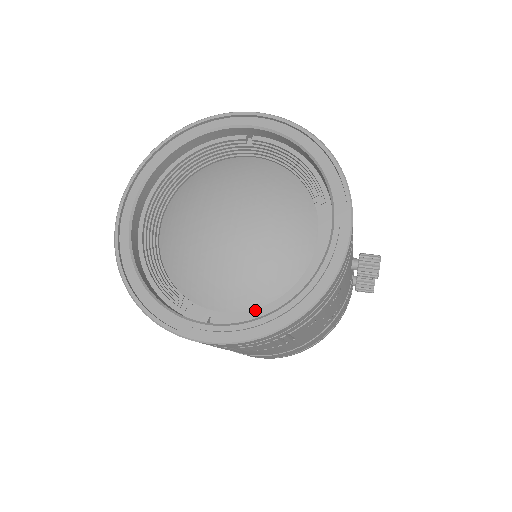
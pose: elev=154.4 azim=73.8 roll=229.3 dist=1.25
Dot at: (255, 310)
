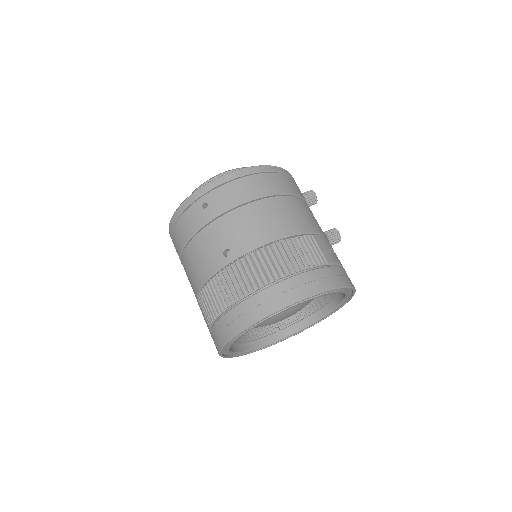
Dot at: (295, 314)
